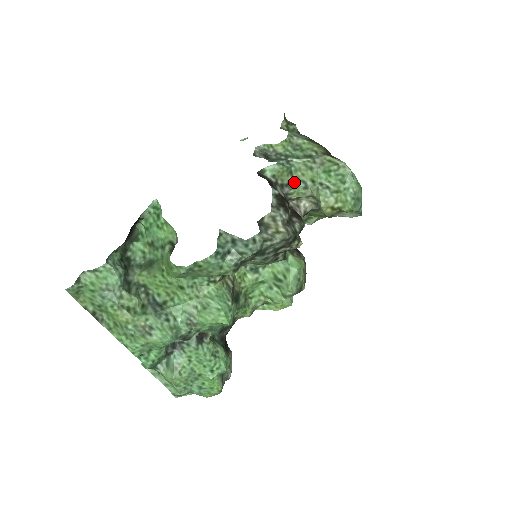
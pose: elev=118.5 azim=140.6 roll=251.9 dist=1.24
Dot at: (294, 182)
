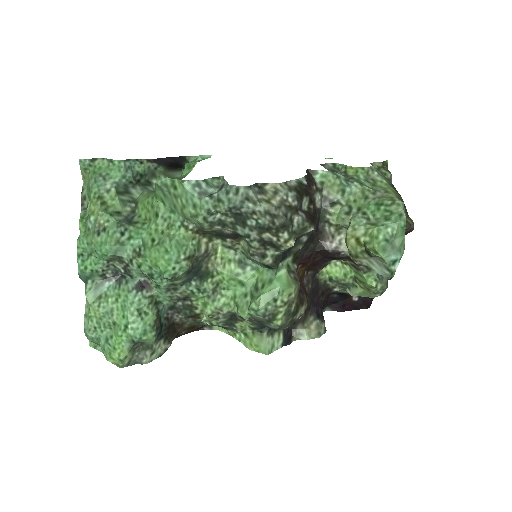
Dot at: (341, 203)
